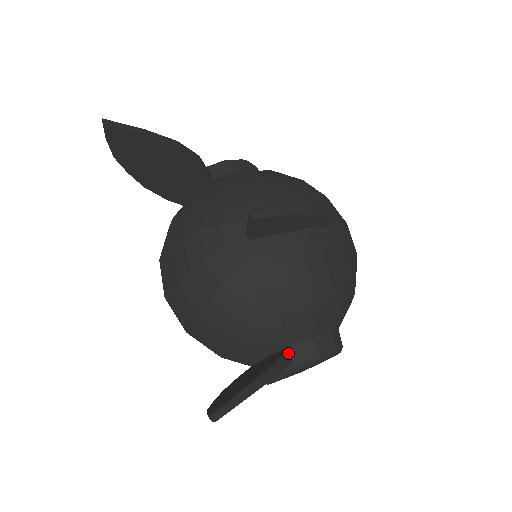
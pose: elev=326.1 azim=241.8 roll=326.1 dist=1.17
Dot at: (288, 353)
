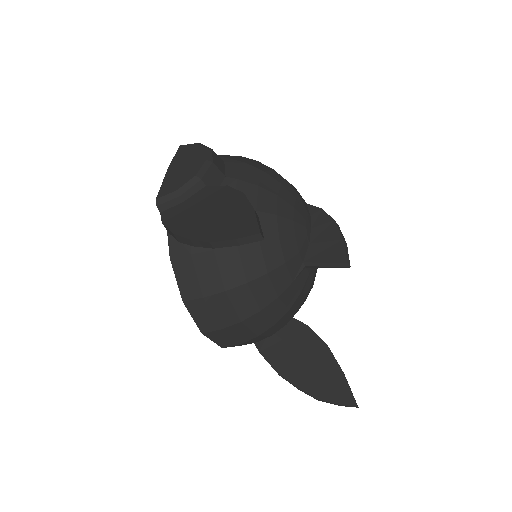
Dot at: (295, 320)
